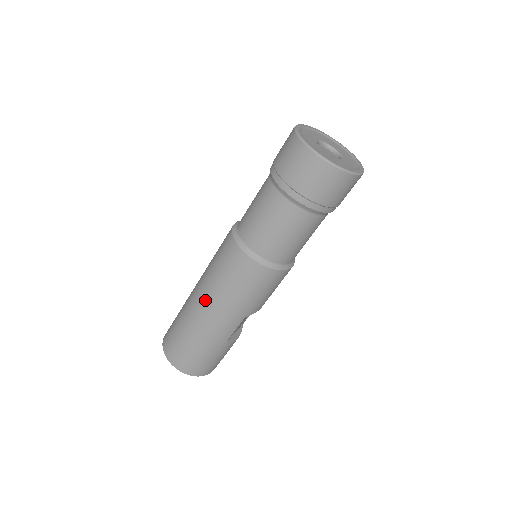
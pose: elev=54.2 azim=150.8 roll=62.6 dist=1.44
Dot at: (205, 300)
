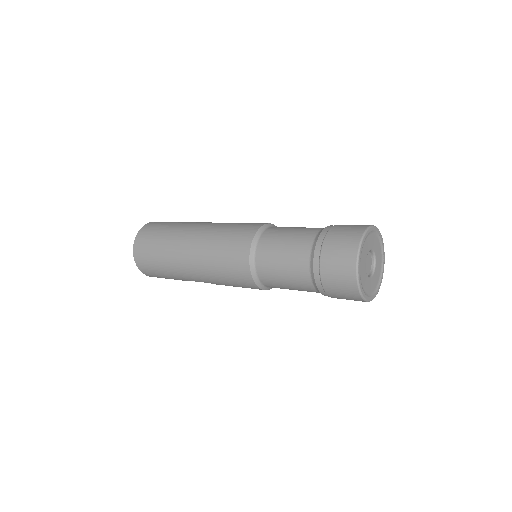
Dot at: (194, 251)
